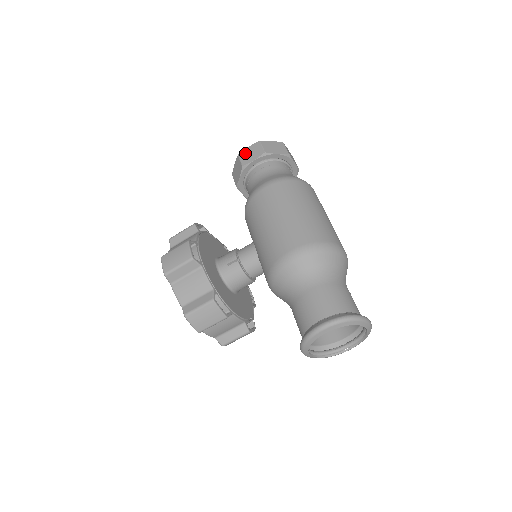
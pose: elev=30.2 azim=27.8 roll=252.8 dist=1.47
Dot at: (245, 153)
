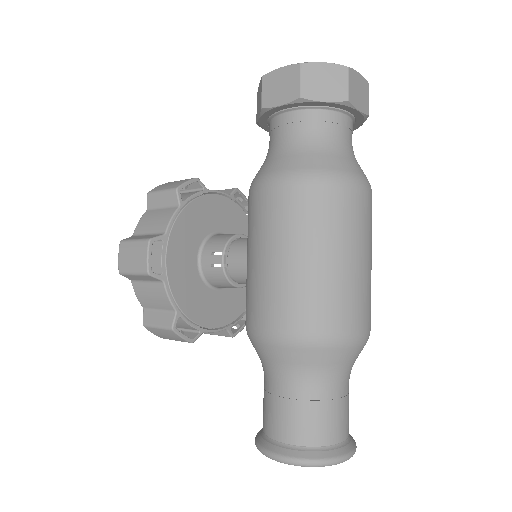
Dot at: (272, 80)
